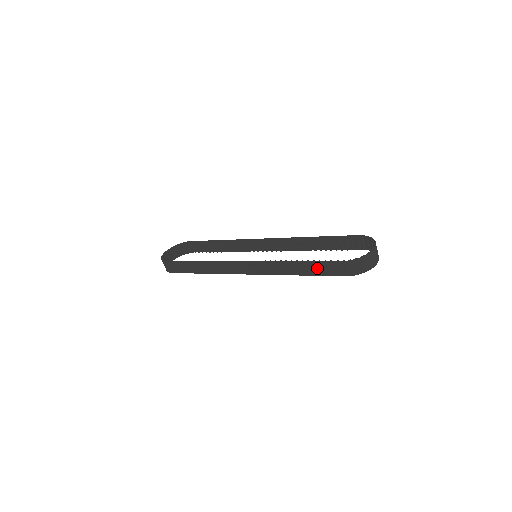
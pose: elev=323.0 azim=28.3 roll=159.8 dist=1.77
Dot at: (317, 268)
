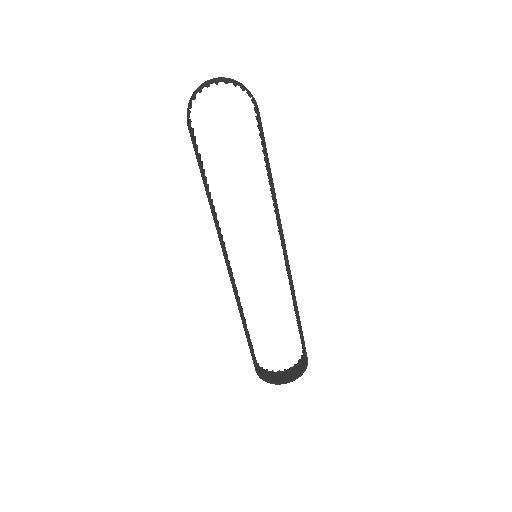
Dot at: occluded
